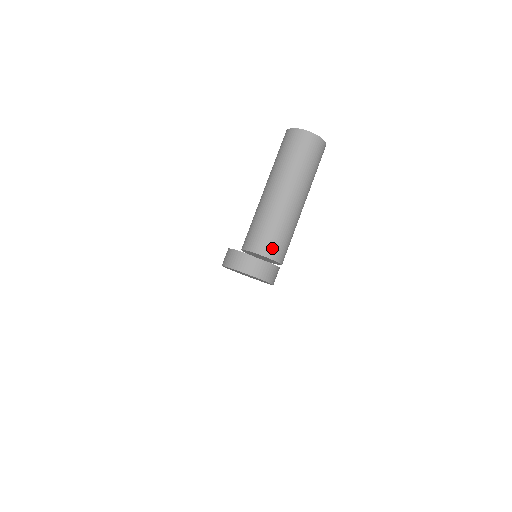
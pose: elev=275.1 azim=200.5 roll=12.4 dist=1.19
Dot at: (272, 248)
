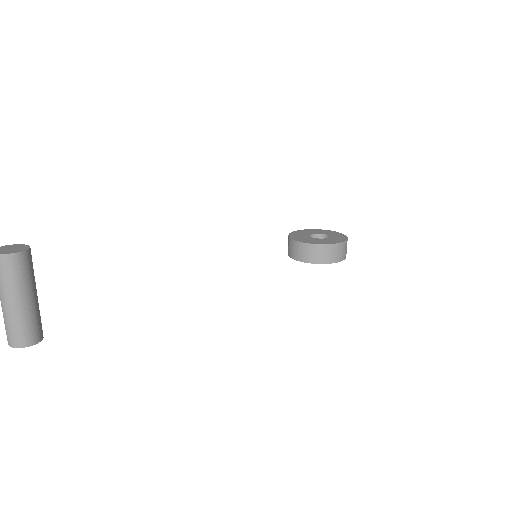
Dot at: (9, 340)
